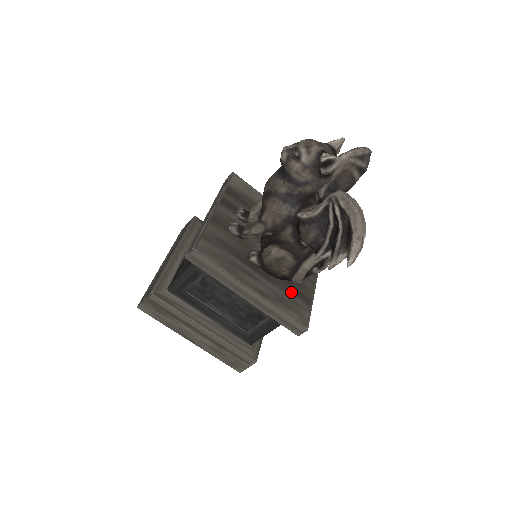
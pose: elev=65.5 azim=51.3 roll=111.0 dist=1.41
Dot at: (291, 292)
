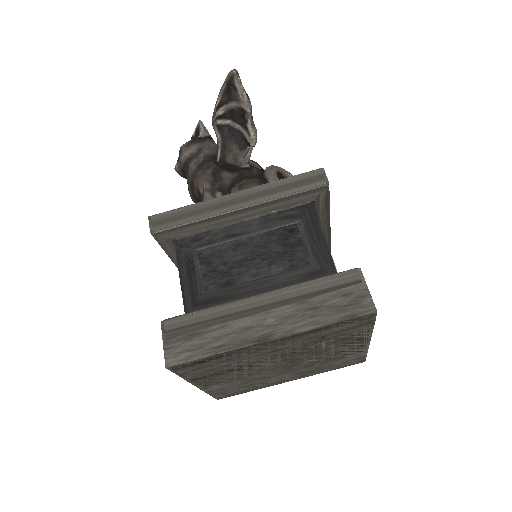
Dot at: occluded
